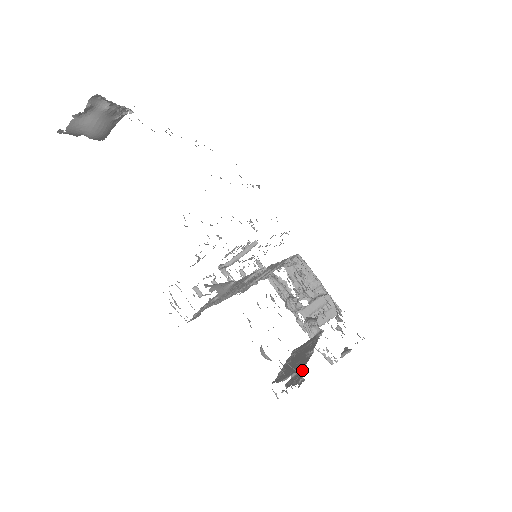
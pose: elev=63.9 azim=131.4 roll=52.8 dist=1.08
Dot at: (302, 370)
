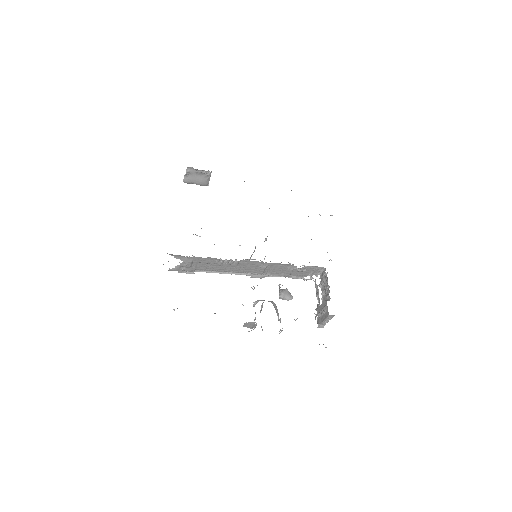
Dot at: occluded
